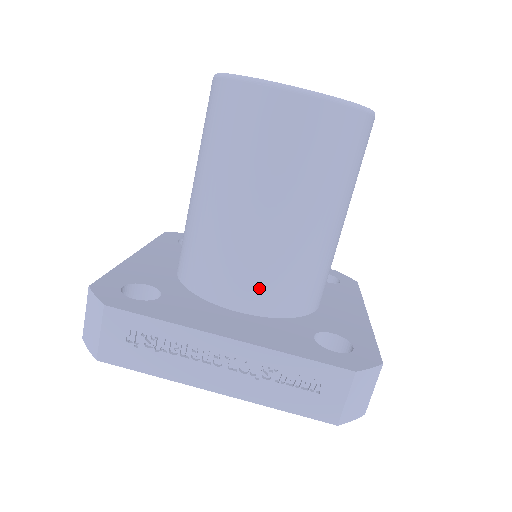
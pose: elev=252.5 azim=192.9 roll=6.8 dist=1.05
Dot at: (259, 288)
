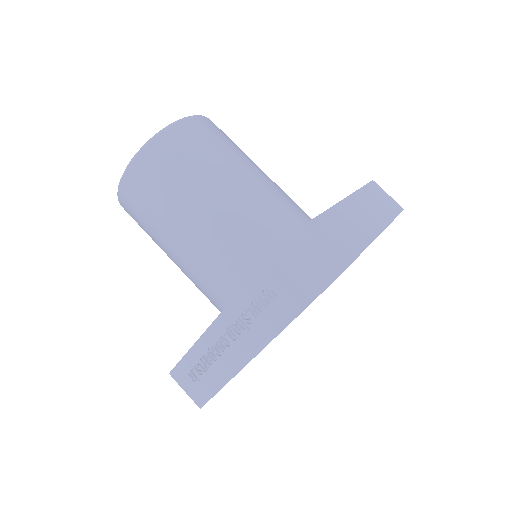
Dot at: (230, 275)
